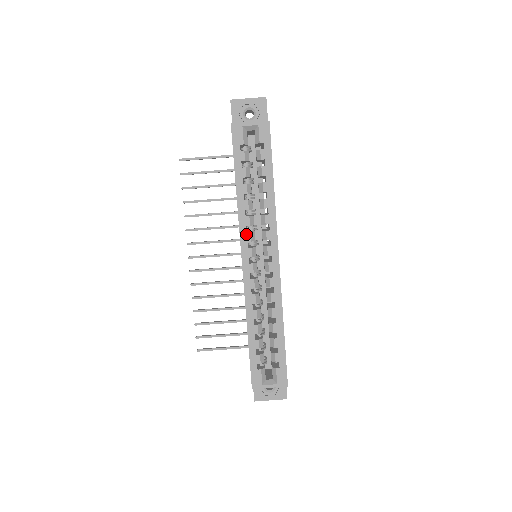
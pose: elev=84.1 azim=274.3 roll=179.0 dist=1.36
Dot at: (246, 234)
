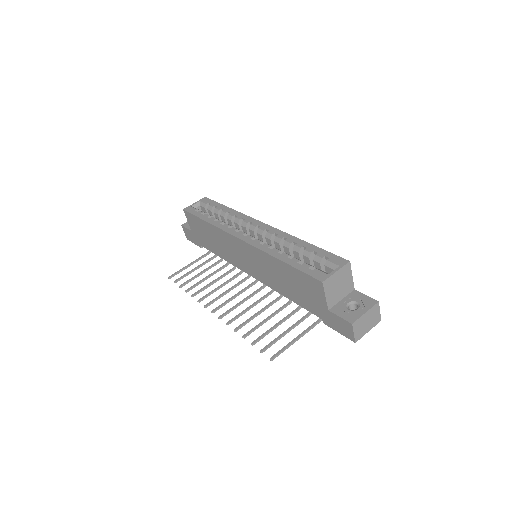
Dot at: (230, 229)
